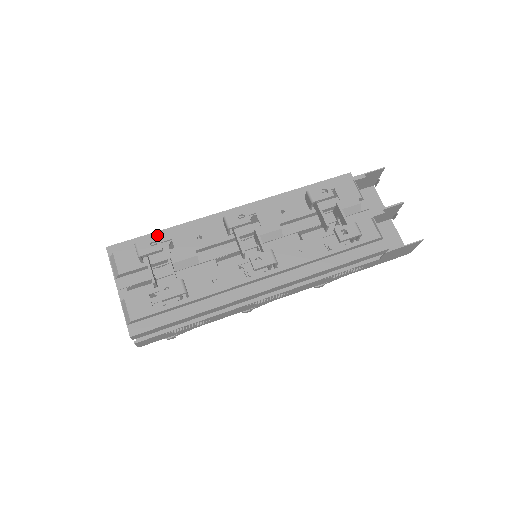
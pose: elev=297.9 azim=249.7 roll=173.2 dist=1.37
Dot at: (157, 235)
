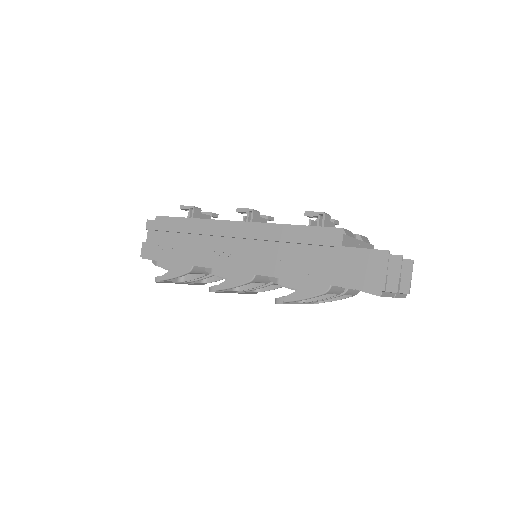
Dot at: occluded
